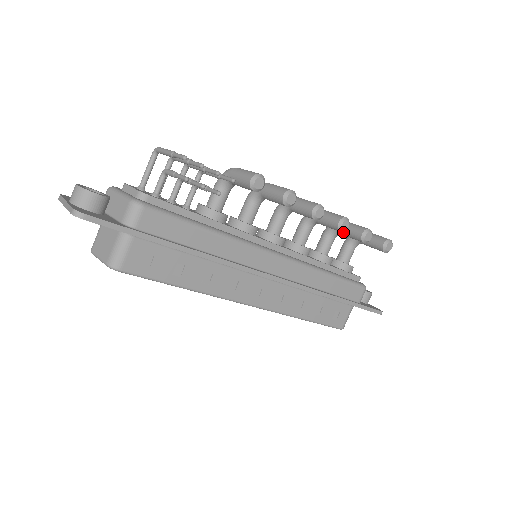
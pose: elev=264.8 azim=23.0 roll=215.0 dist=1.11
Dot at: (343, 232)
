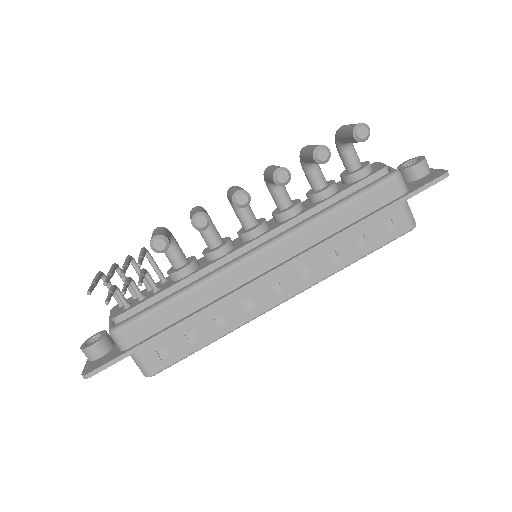
Dot at: occluded
